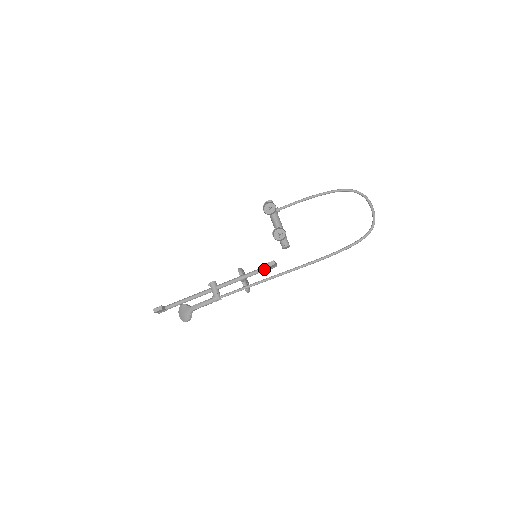
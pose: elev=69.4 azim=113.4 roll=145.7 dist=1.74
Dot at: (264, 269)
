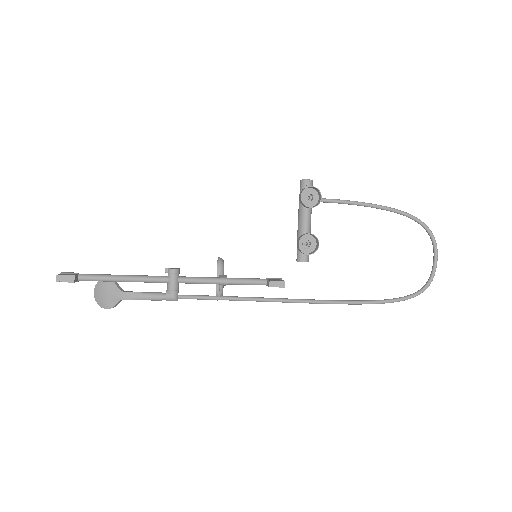
Dot at: (262, 283)
